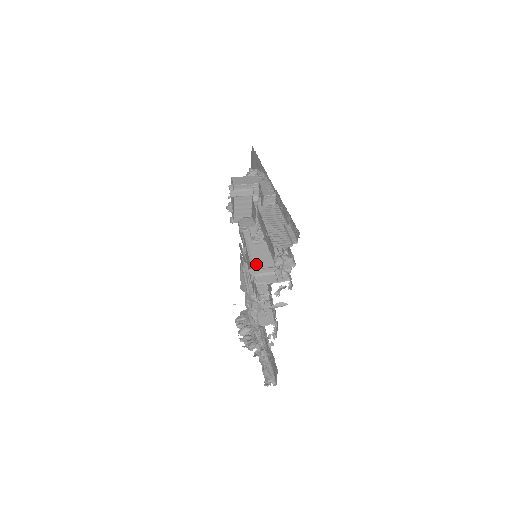
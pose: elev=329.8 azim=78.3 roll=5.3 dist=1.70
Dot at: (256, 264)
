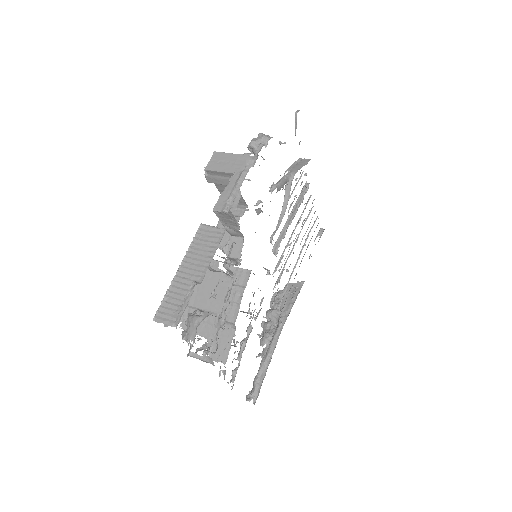
Dot at: (192, 299)
